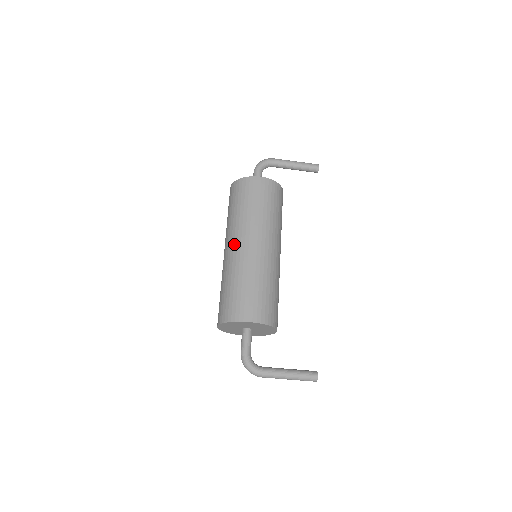
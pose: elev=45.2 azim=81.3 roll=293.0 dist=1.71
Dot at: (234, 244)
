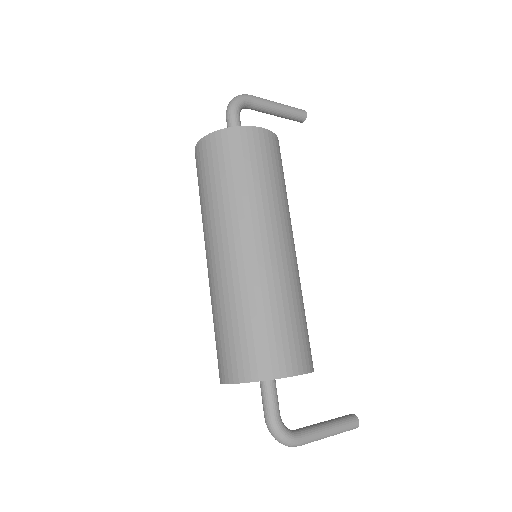
Dot at: (242, 244)
